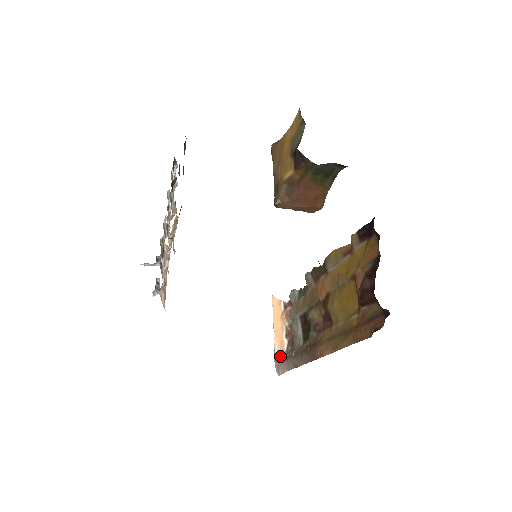
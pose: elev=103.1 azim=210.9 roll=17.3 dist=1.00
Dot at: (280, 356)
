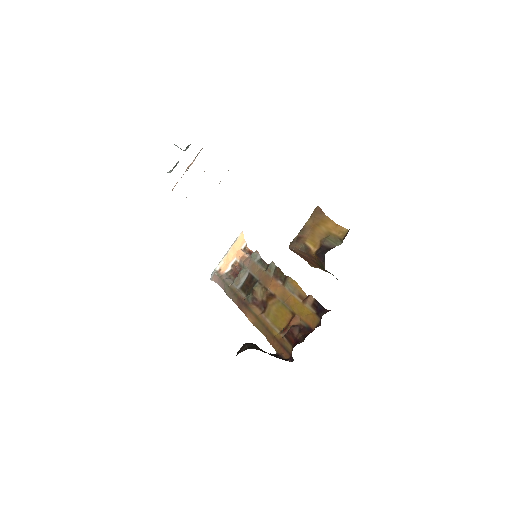
Dot at: (220, 271)
